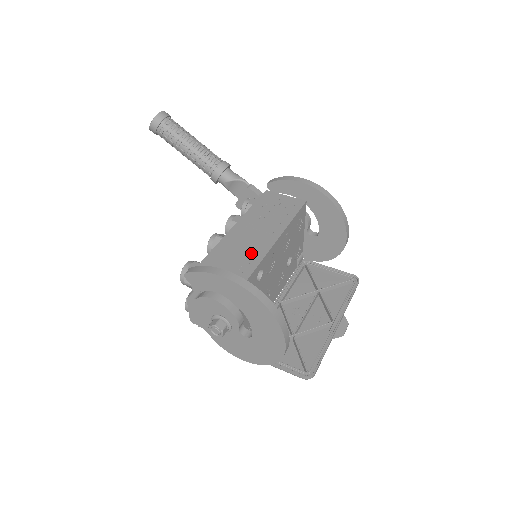
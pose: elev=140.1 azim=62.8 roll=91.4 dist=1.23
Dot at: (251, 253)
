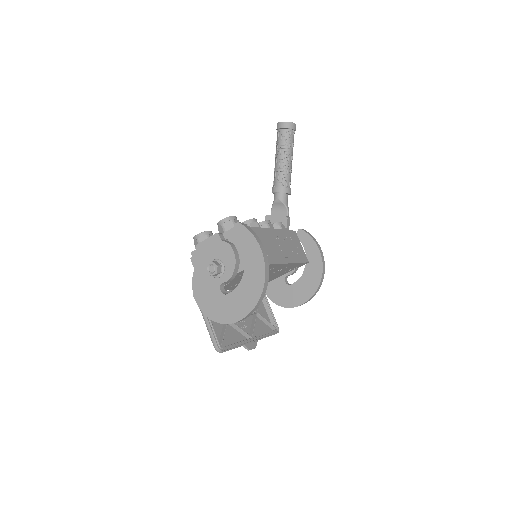
Dot at: (270, 254)
